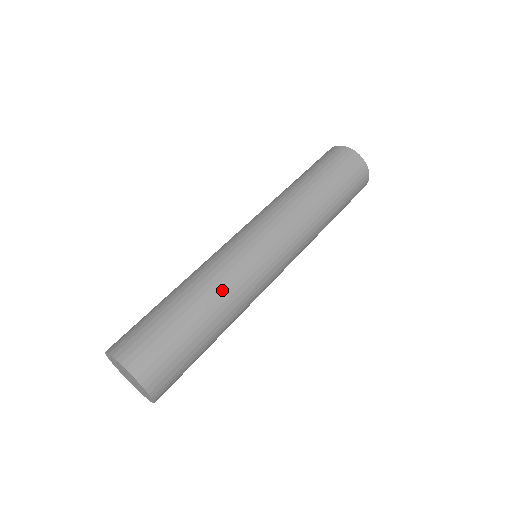
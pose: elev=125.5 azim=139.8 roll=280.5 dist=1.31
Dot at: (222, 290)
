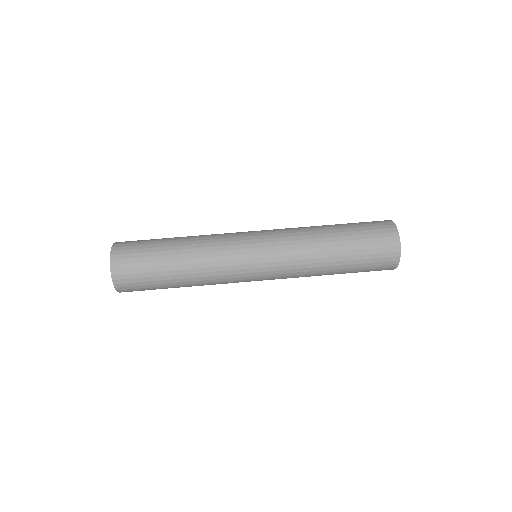
Dot at: (202, 260)
